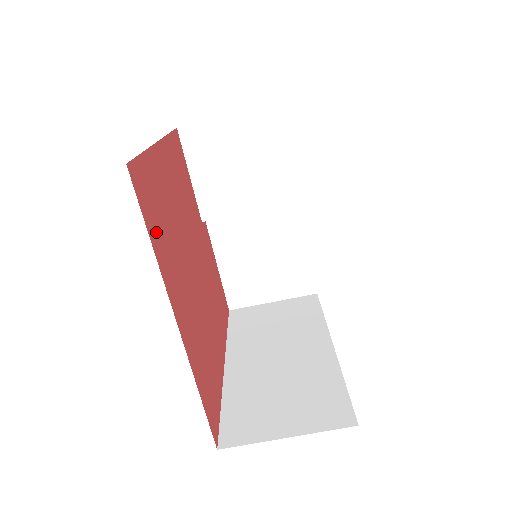
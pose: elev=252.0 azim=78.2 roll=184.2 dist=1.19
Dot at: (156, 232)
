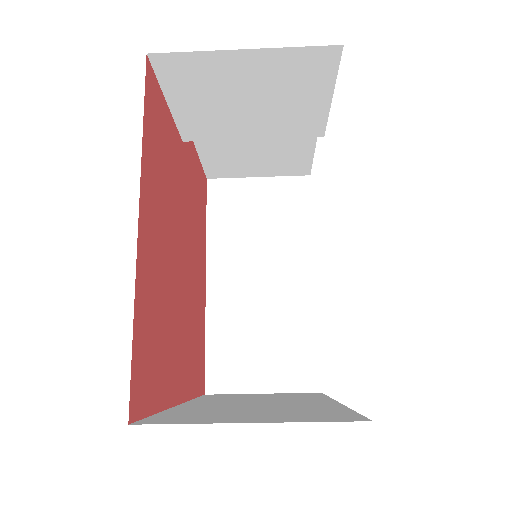
Dot at: (157, 380)
